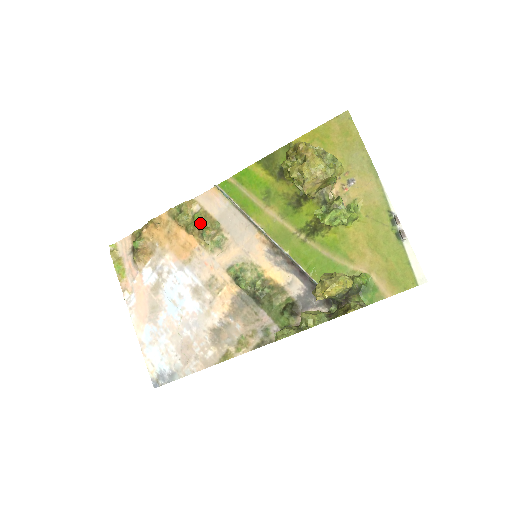
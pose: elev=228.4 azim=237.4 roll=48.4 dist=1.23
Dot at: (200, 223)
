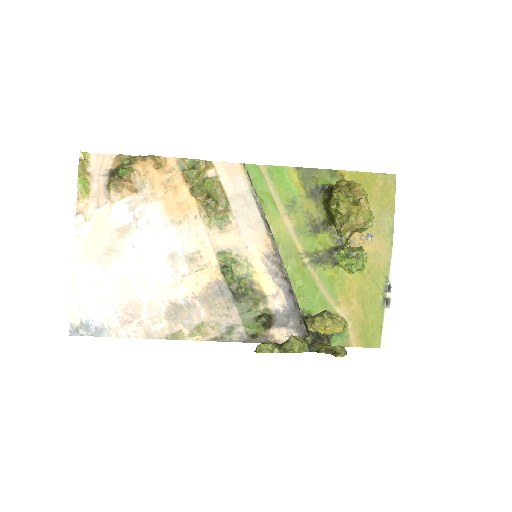
Dot at: (209, 191)
